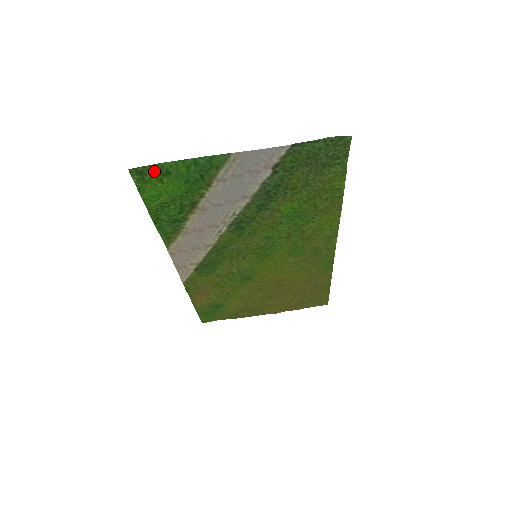
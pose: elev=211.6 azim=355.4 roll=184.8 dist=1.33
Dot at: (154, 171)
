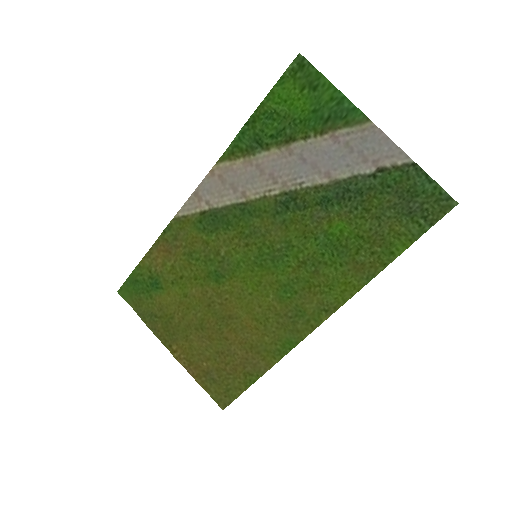
Dot at: (310, 75)
